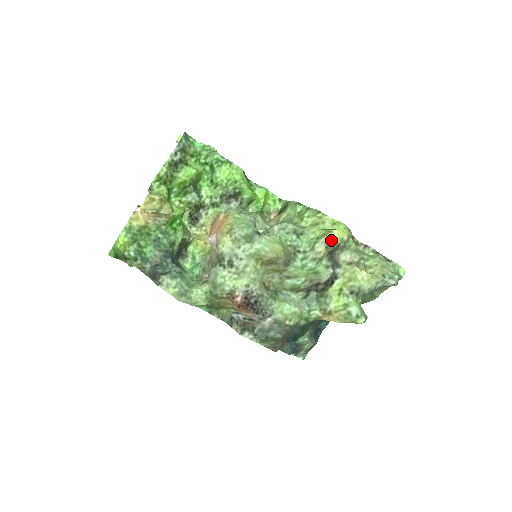
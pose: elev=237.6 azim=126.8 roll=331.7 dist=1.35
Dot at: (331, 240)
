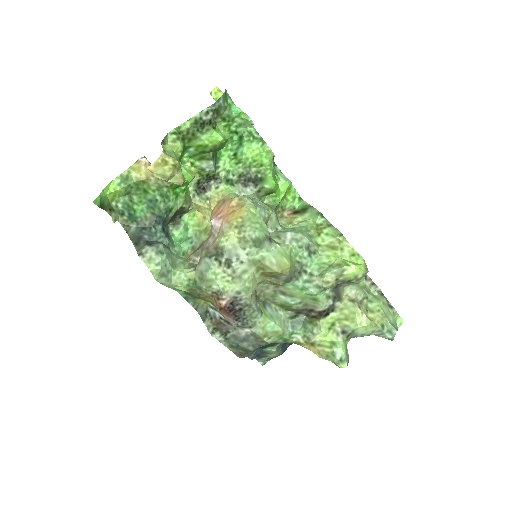
Dot at: (345, 274)
